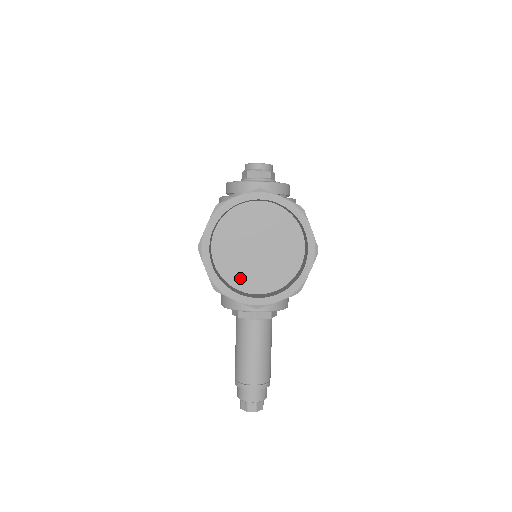
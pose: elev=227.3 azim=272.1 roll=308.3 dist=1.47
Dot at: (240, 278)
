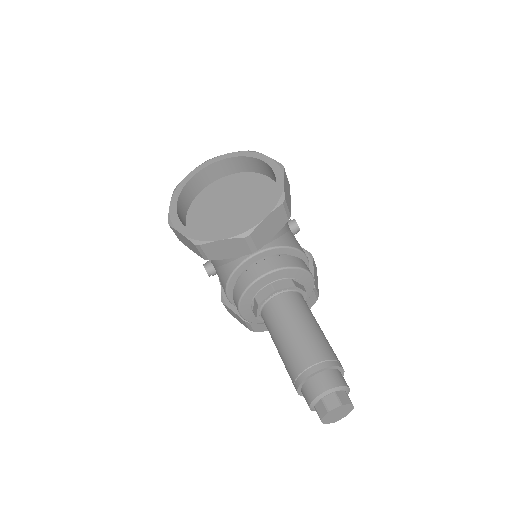
Dot at: occluded
